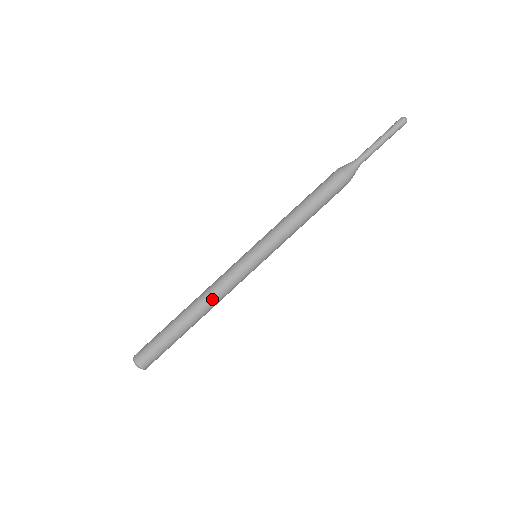
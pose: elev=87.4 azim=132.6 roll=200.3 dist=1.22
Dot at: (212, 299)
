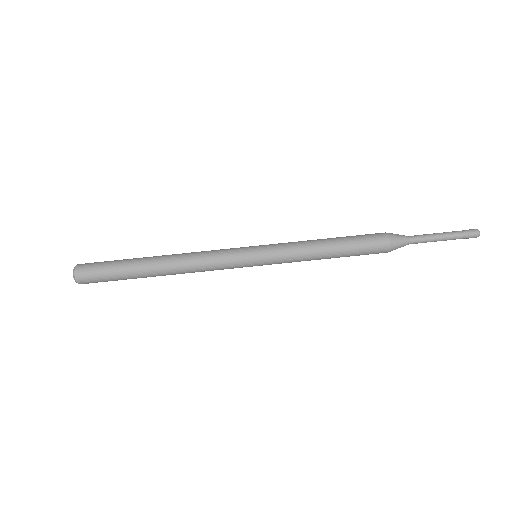
Dot at: (188, 266)
